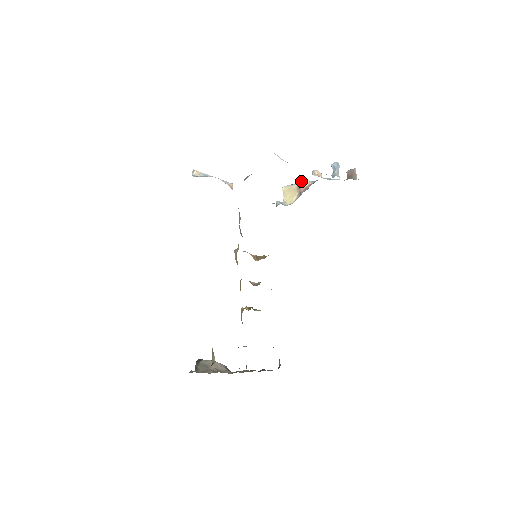
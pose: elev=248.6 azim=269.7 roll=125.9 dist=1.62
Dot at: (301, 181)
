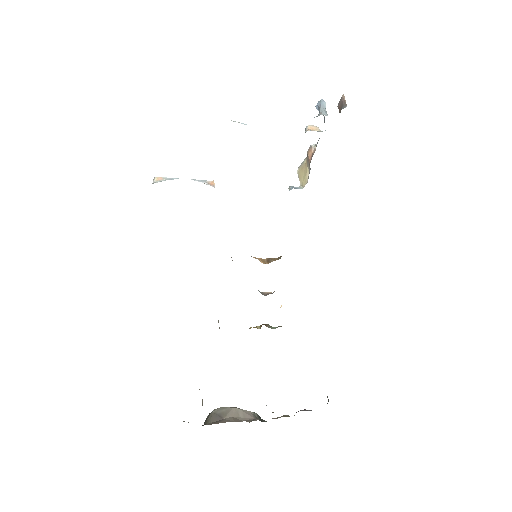
Dot at: (307, 151)
